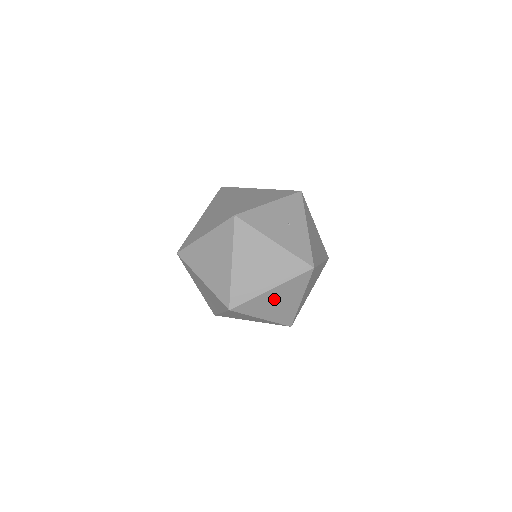
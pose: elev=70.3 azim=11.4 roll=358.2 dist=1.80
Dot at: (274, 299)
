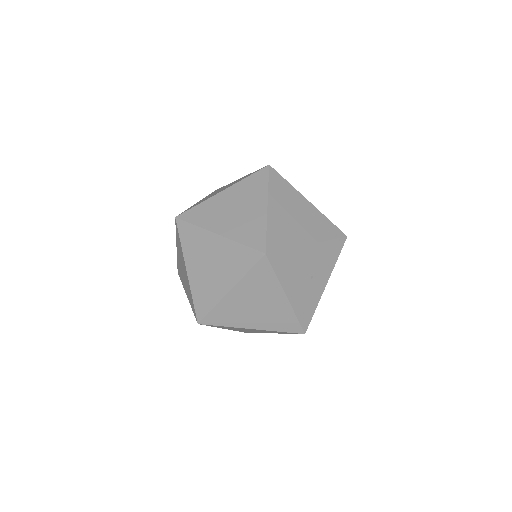
Dot at: occluded
